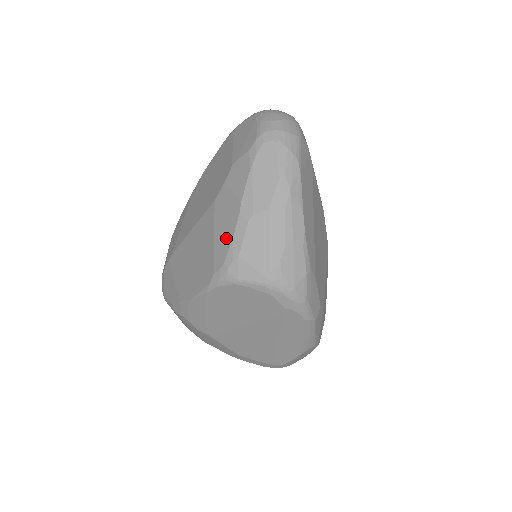
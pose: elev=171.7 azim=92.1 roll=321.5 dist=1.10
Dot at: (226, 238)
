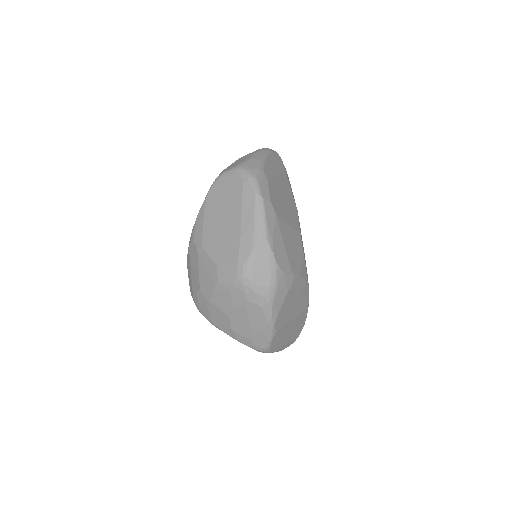
Dot at: occluded
